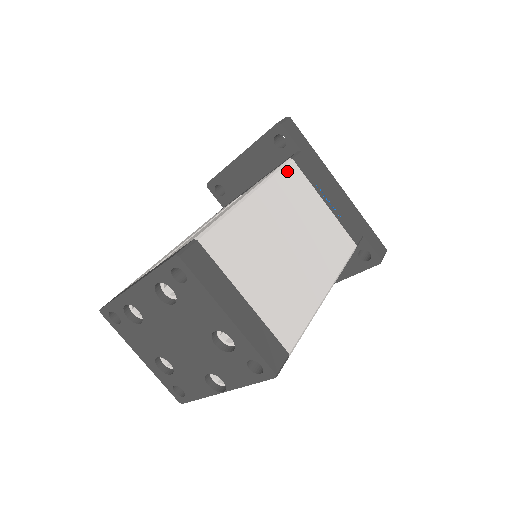
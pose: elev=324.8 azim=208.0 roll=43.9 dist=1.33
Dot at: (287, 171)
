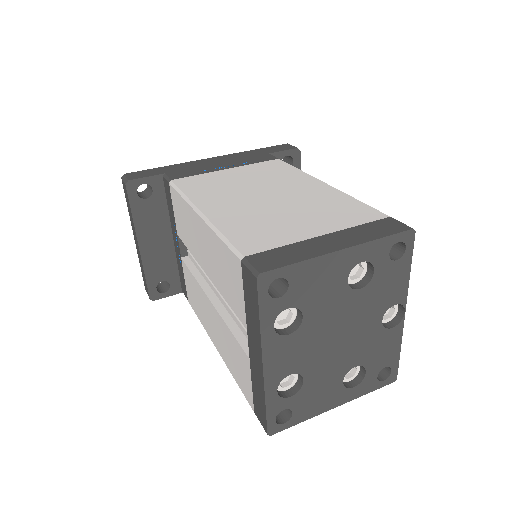
Dot at: (183, 186)
